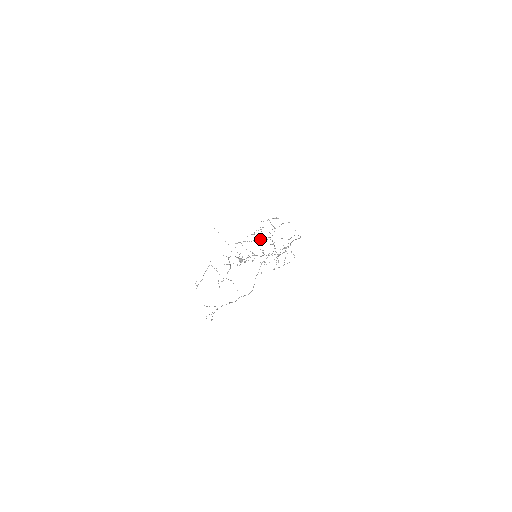
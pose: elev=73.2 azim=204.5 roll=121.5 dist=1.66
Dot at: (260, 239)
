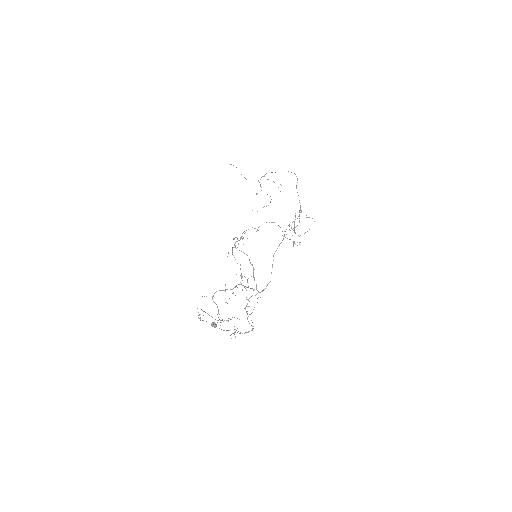
Dot at: occluded
